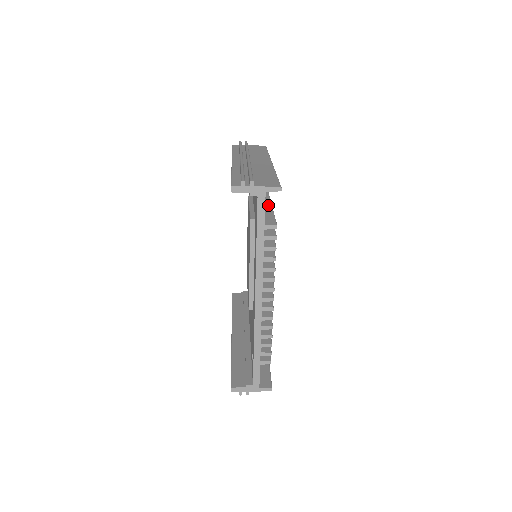
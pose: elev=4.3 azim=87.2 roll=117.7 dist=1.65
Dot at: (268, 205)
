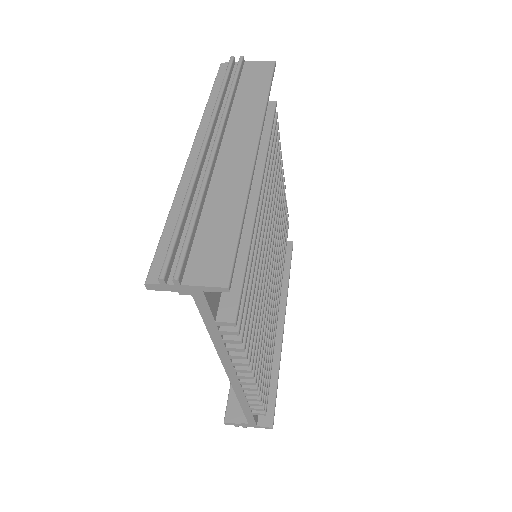
Dot at: (244, 239)
